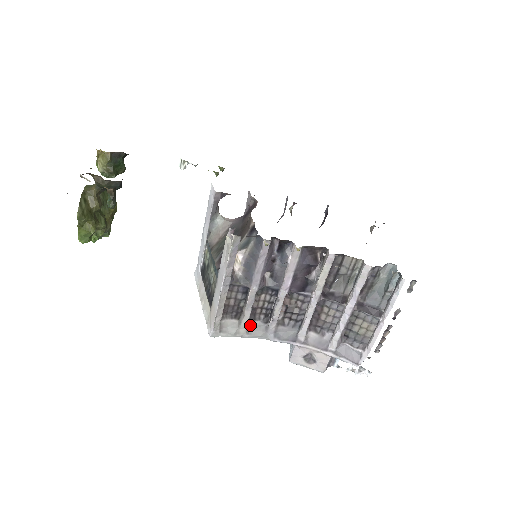
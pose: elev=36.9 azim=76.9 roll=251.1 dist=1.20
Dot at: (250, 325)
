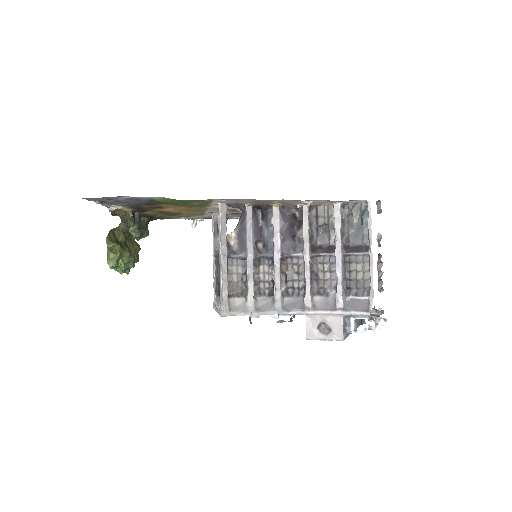
Dot at: (257, 301)
